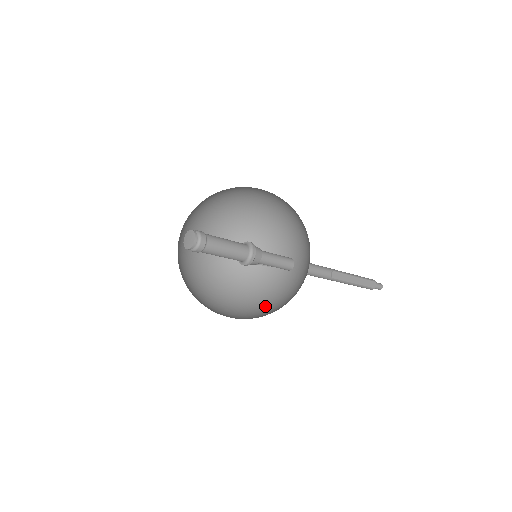
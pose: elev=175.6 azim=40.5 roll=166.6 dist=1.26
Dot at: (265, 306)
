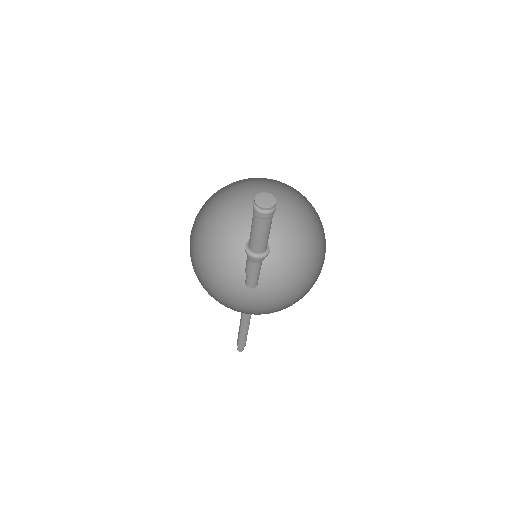
Dot at: (254, 312)
